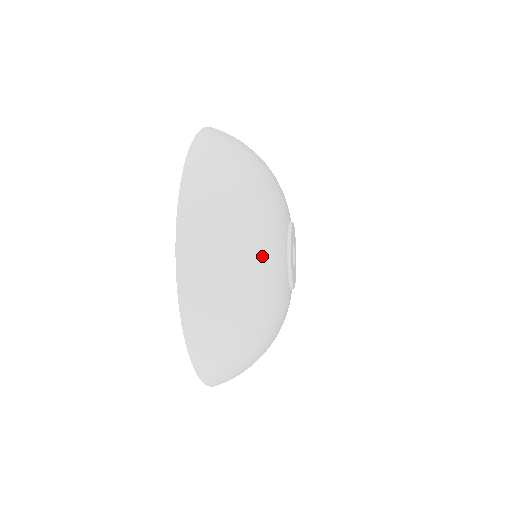
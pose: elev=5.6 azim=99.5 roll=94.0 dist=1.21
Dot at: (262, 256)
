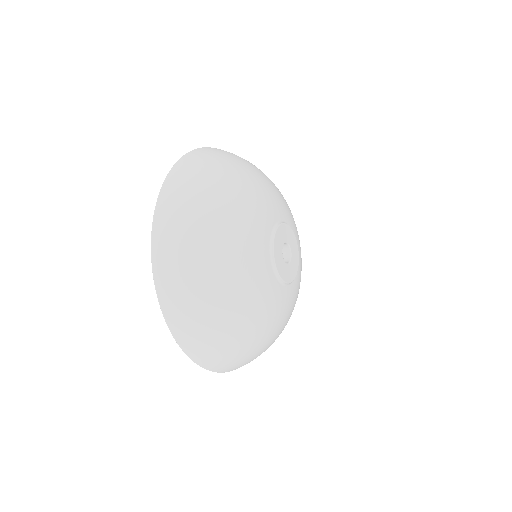
Dot at: (231, 237)
